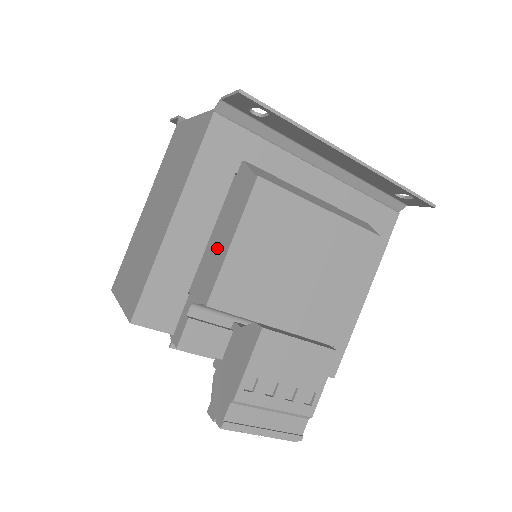
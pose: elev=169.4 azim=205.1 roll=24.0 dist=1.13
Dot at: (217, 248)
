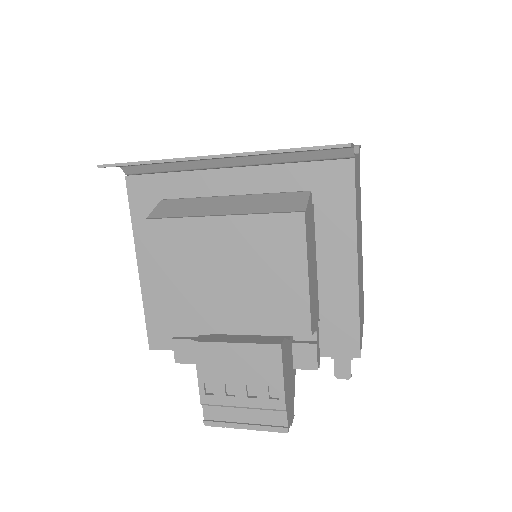
Dot at: occluded
